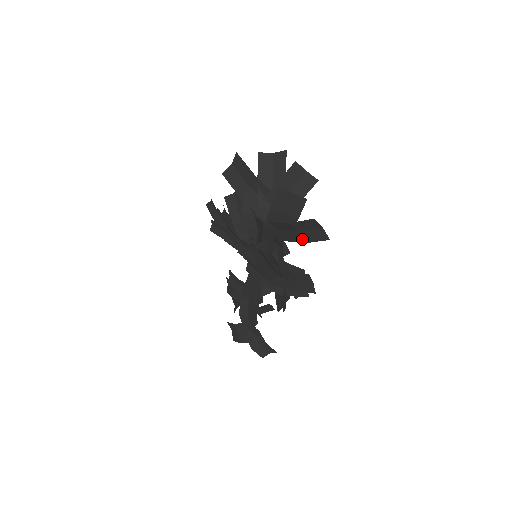
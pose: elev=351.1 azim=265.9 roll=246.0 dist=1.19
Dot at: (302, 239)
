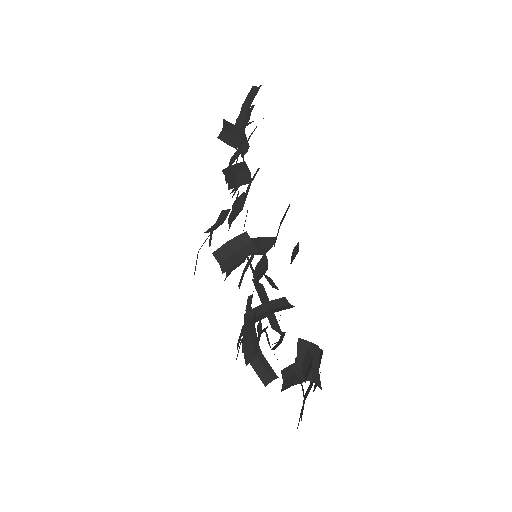
Dot at: (250, 104)
